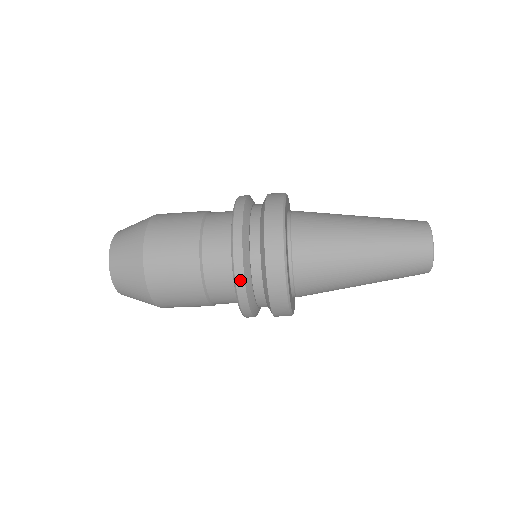
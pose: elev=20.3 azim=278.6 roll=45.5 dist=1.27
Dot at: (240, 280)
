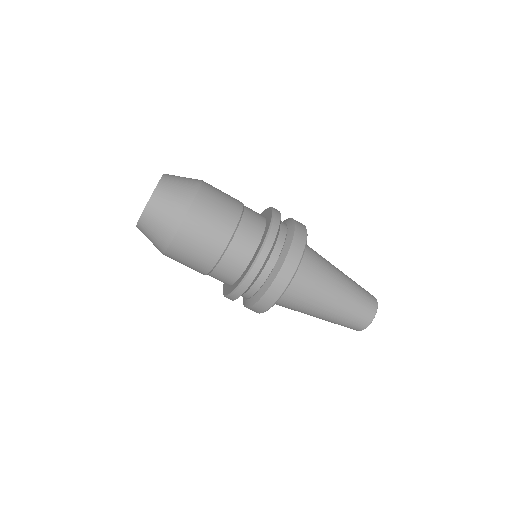
Dot at: (271, 239)
